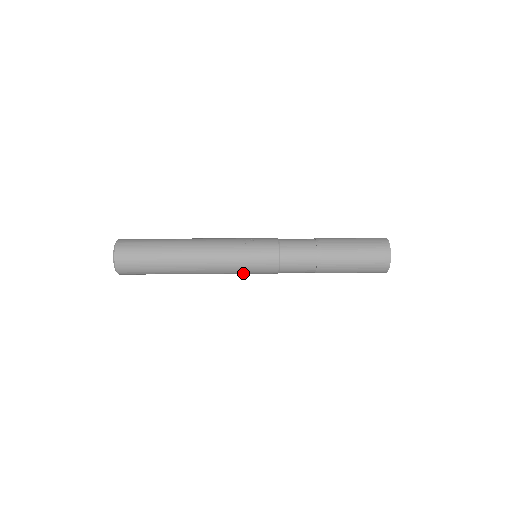
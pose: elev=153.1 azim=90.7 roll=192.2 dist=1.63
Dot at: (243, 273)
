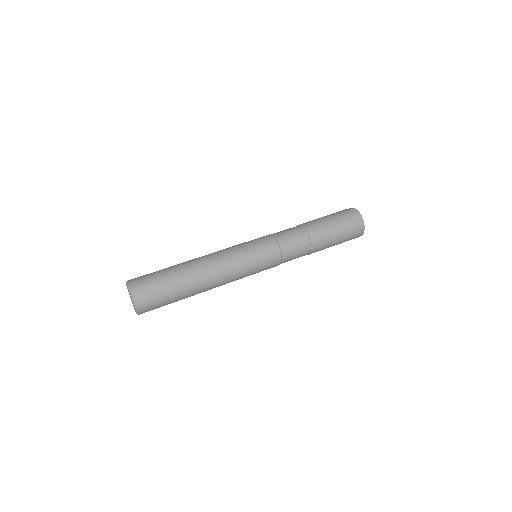
Dot at: occluded
